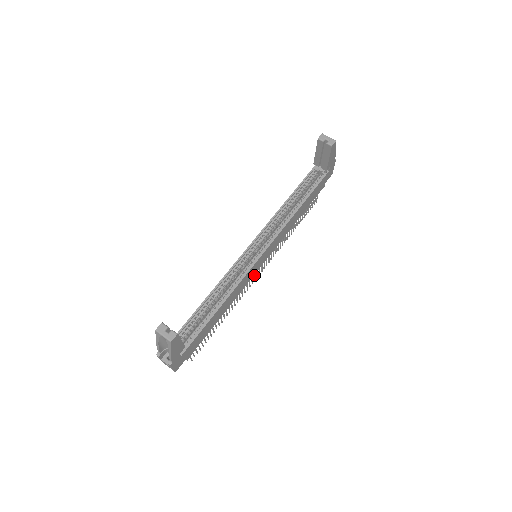
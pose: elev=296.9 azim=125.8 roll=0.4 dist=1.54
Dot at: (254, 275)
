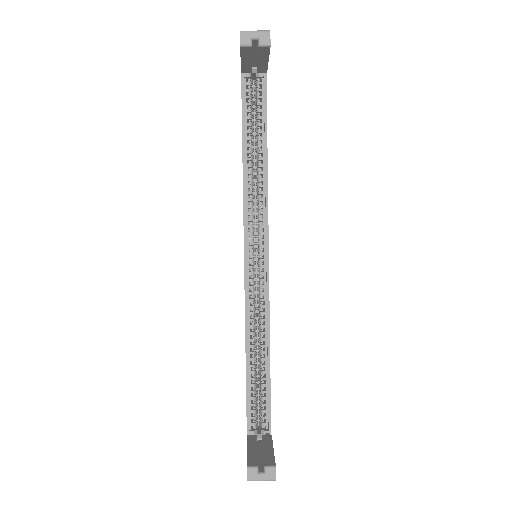
Dot at: occluded
